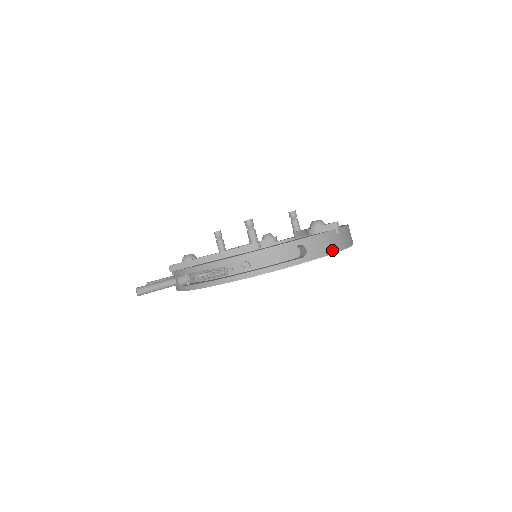
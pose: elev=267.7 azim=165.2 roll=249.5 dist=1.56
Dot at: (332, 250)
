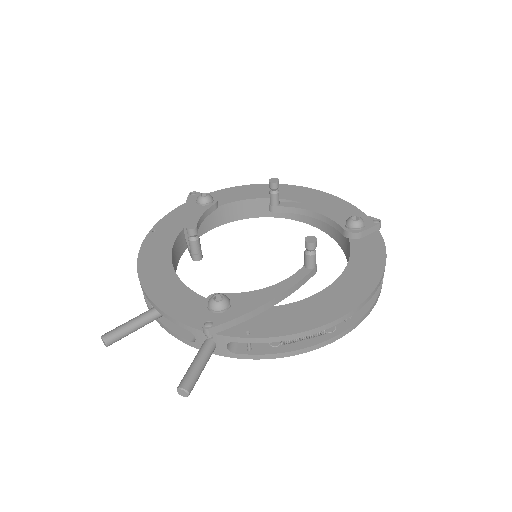
Dot at: occluded
